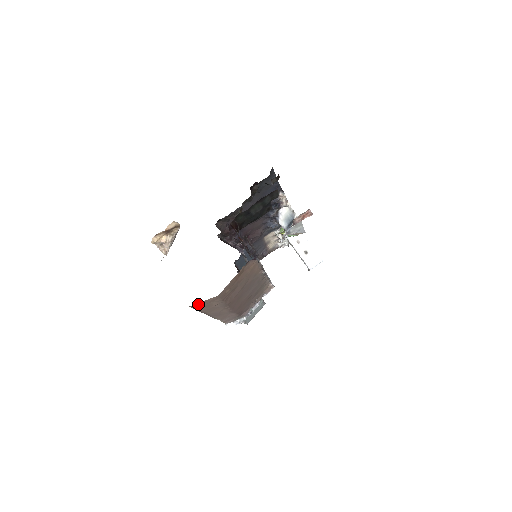
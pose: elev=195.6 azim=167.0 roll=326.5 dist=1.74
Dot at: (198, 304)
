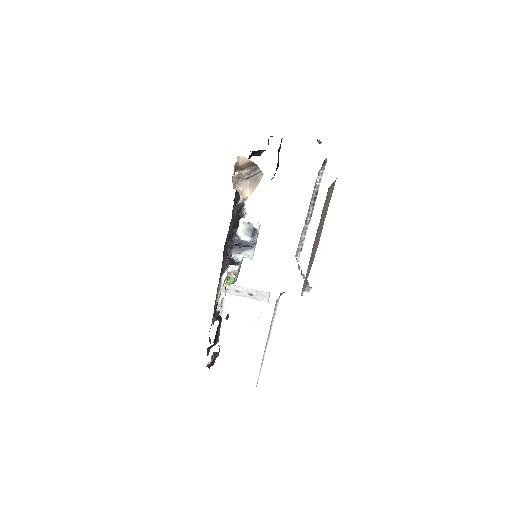
Dot at: (329, 190)
